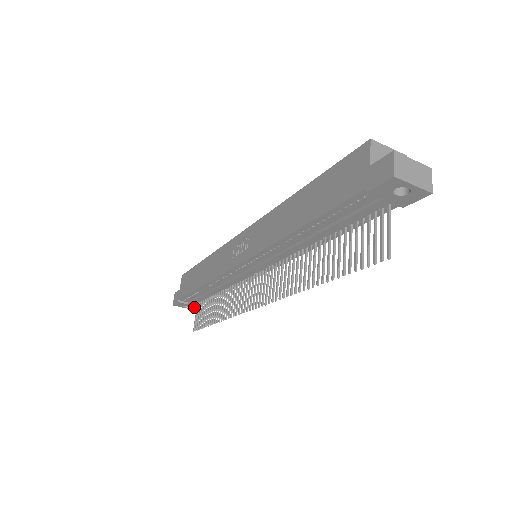
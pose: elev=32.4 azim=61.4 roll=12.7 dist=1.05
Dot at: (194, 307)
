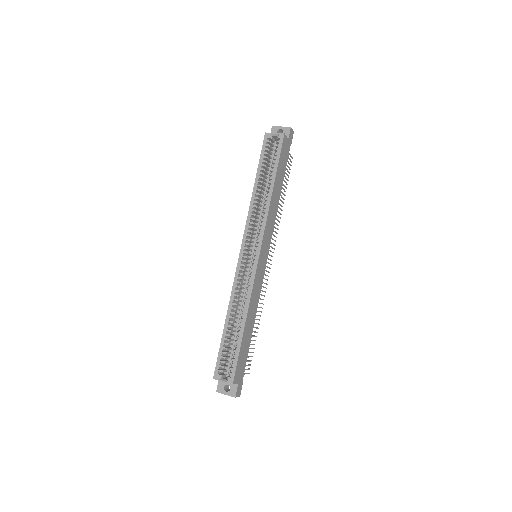
Dot at: occluded
